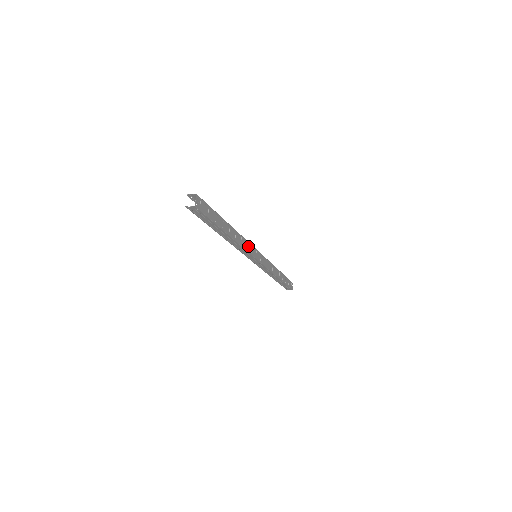
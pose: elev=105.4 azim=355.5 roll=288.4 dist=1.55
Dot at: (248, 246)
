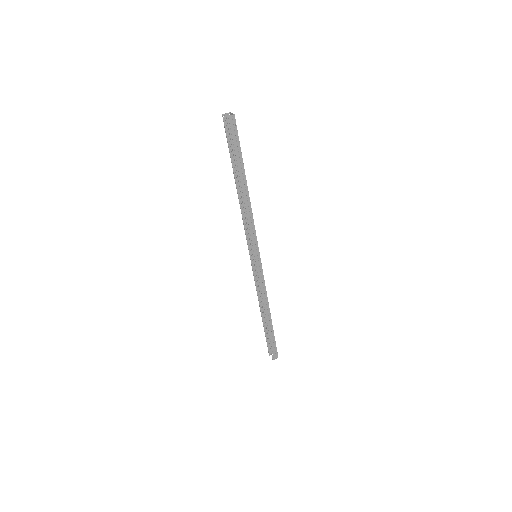
Dot at: occluded
